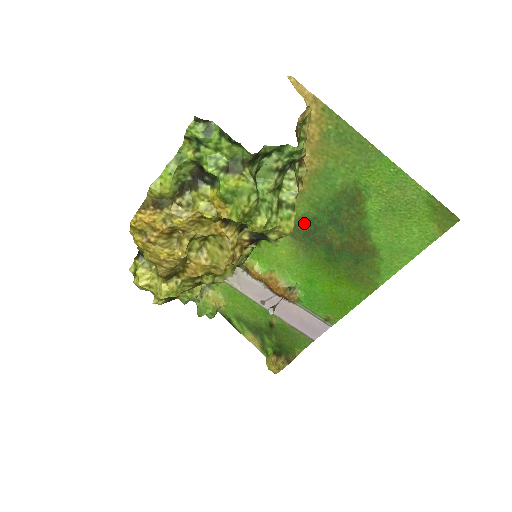
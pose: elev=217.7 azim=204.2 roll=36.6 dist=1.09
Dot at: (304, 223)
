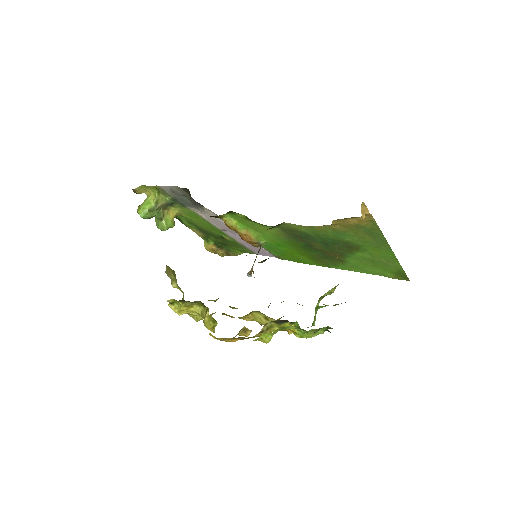
Dot at: (299, 233)
